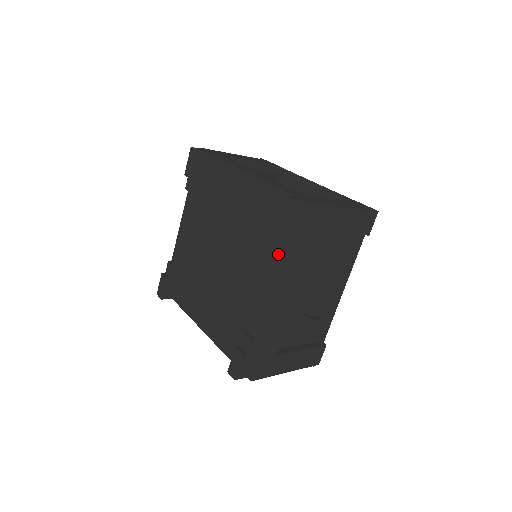
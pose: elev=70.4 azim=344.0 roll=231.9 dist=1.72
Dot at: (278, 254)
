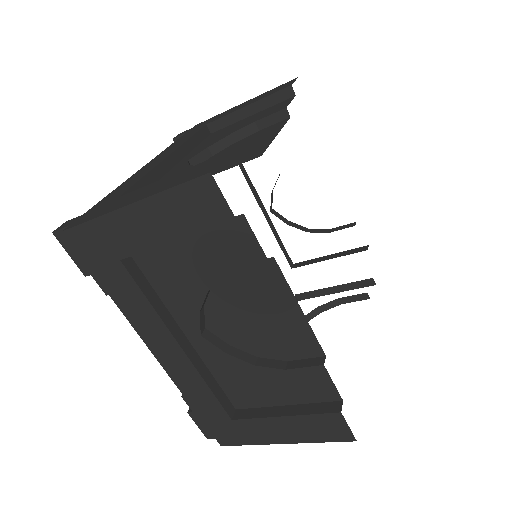
Dot at: occluded
